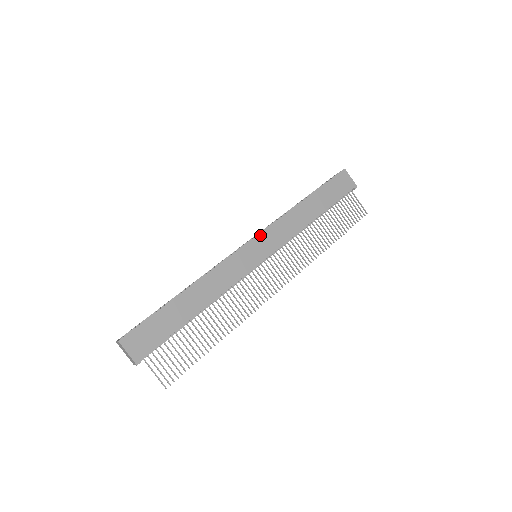
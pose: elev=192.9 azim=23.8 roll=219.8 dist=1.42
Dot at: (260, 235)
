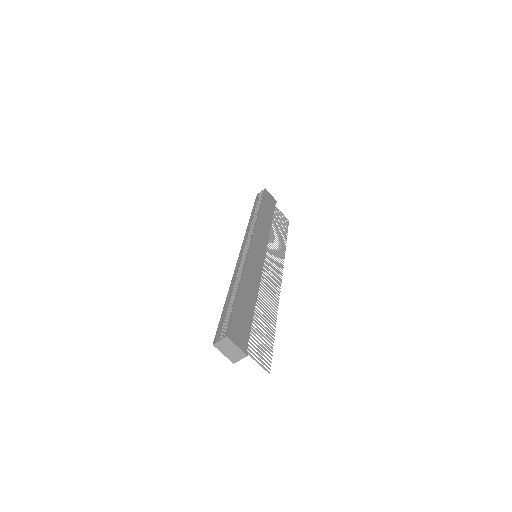
Dot at: (254, 238)
